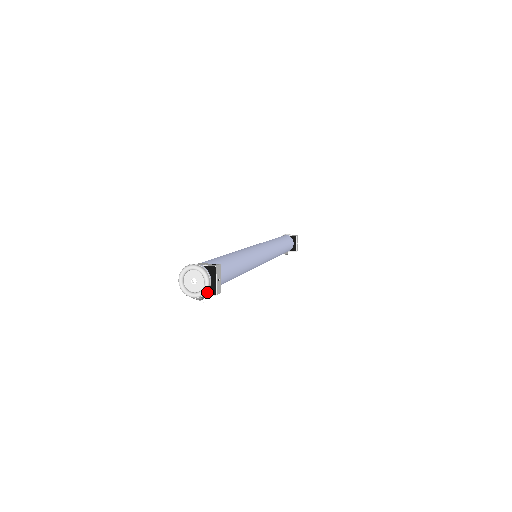
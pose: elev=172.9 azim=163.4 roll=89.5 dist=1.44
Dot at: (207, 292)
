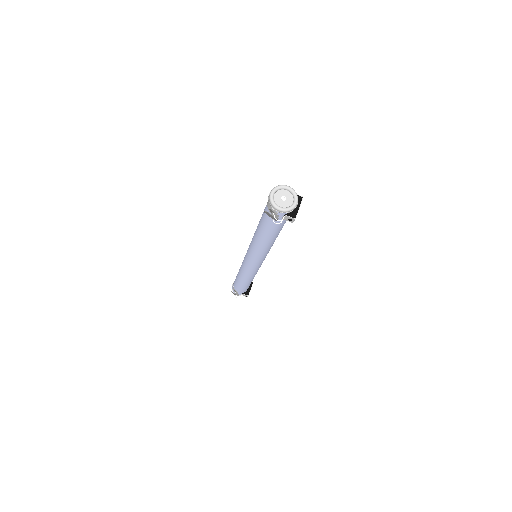
Dot at: (288, 213)
